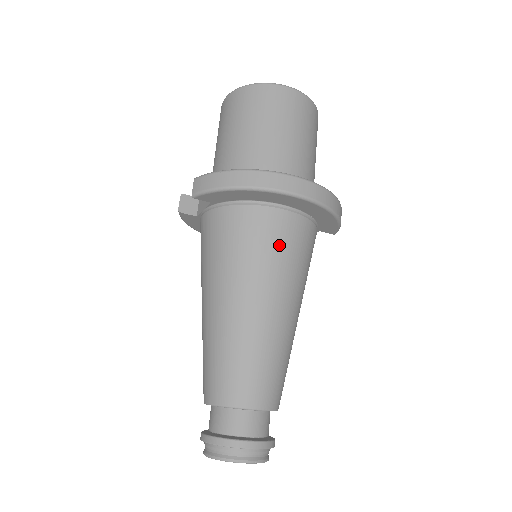
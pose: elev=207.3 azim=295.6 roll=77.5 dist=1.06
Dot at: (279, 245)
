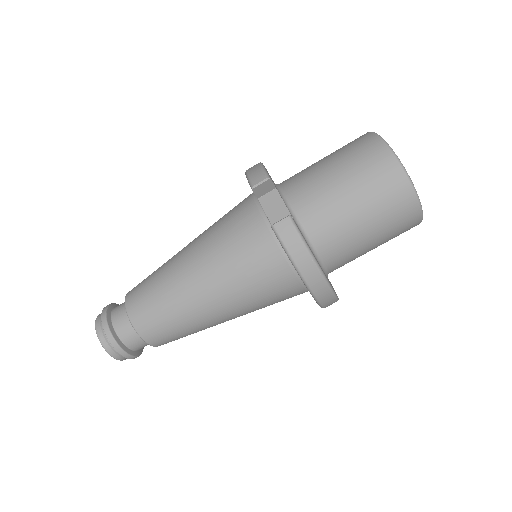
Dot at: (274, 300)
